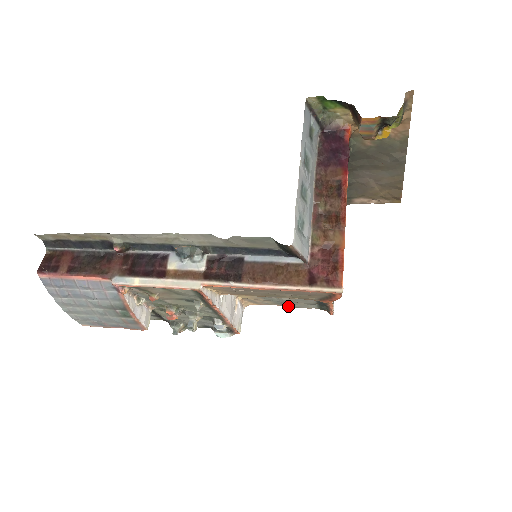
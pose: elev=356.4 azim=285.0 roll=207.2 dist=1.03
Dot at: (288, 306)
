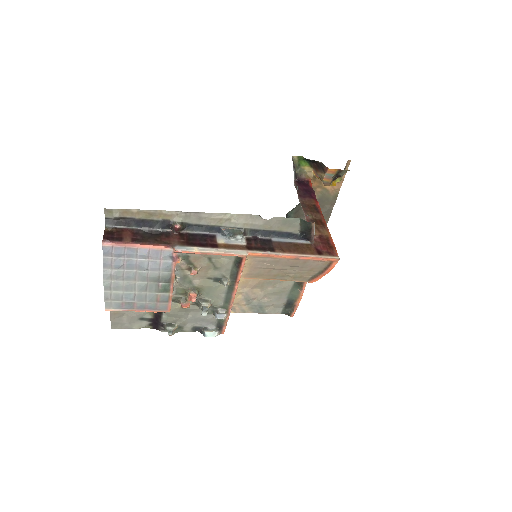
Dot at: (259, 312)
